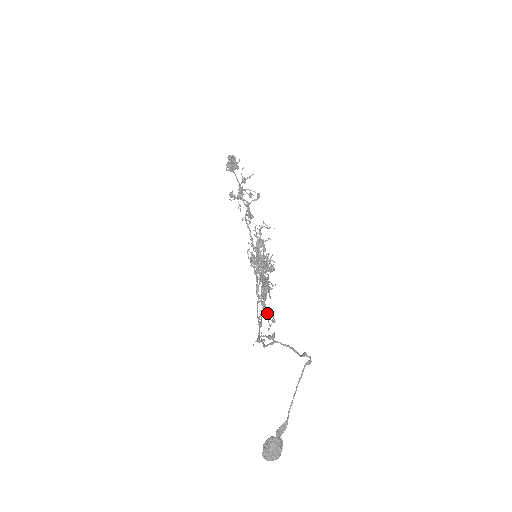
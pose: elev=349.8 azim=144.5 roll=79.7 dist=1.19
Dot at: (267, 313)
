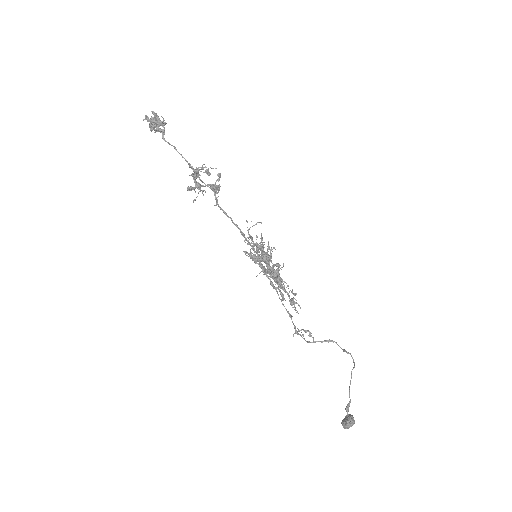
Dot at: (292, 305)
